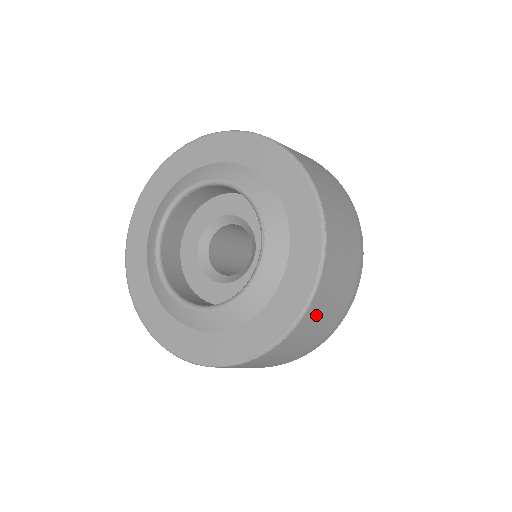
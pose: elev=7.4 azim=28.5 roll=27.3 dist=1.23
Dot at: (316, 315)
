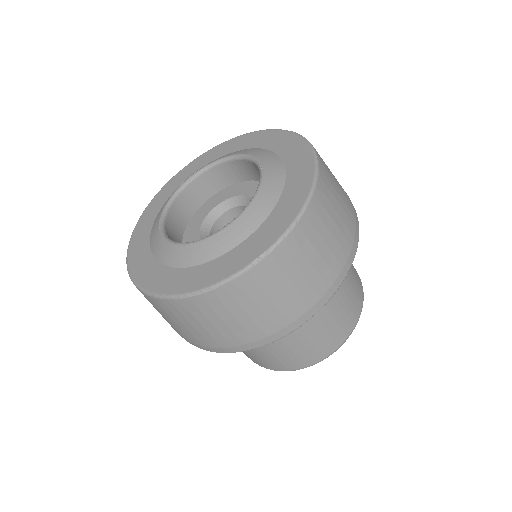
Dot at: (320, 222)
